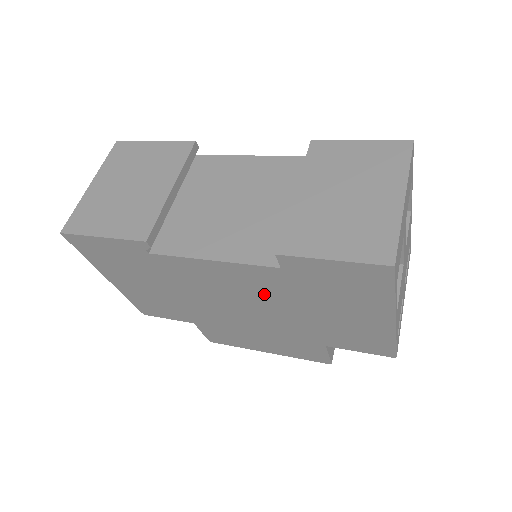
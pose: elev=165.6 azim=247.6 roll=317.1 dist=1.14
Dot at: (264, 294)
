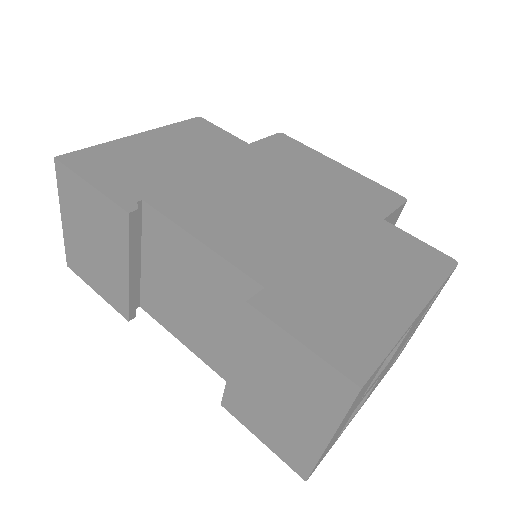
Dot at: occluded
